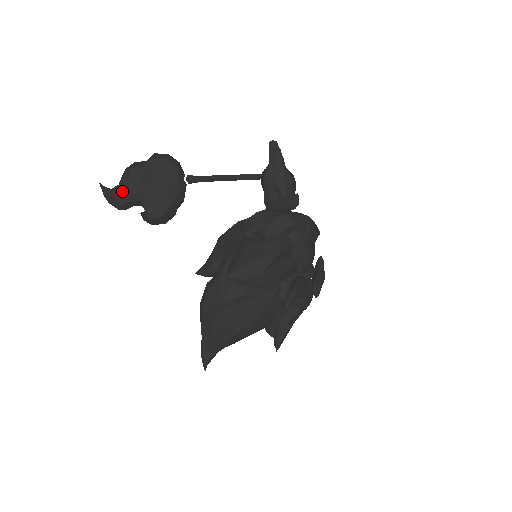
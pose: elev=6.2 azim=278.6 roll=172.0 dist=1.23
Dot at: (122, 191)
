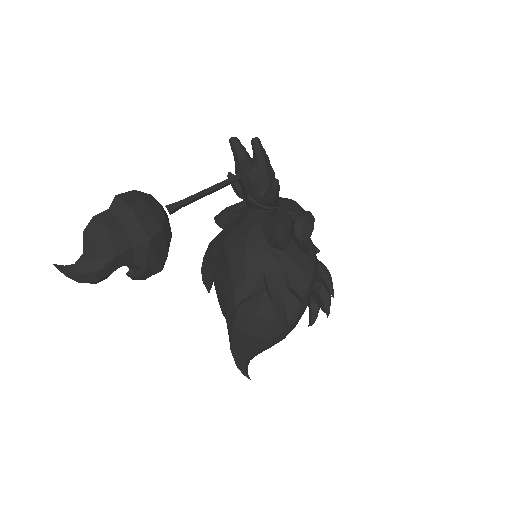
Dot at: (105, 262)
